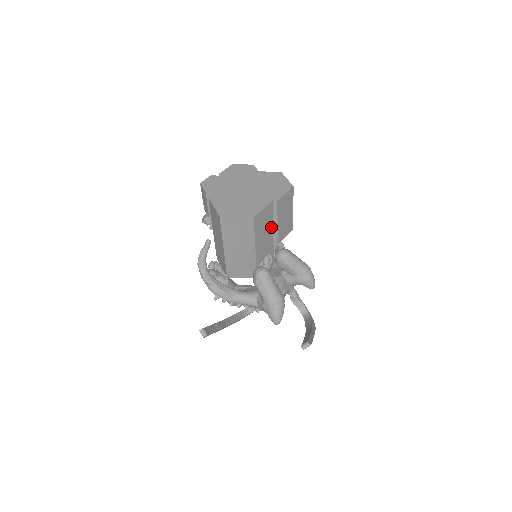
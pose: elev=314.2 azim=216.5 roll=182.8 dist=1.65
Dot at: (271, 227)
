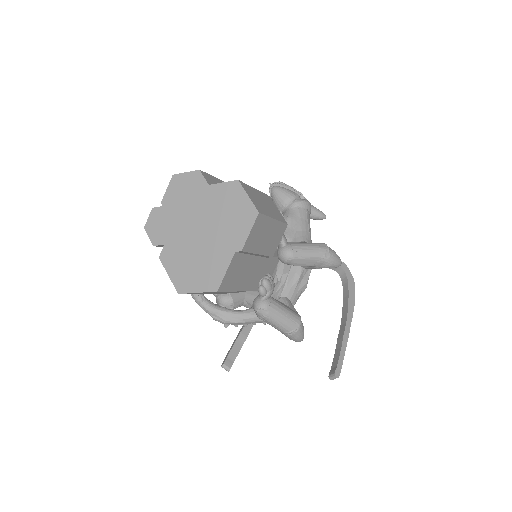
Dot at: (252, 258)
